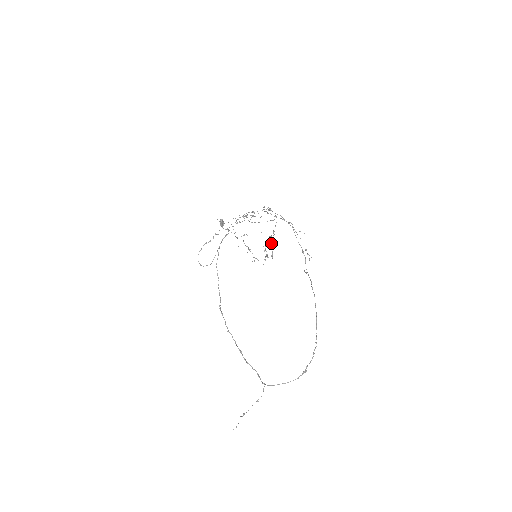
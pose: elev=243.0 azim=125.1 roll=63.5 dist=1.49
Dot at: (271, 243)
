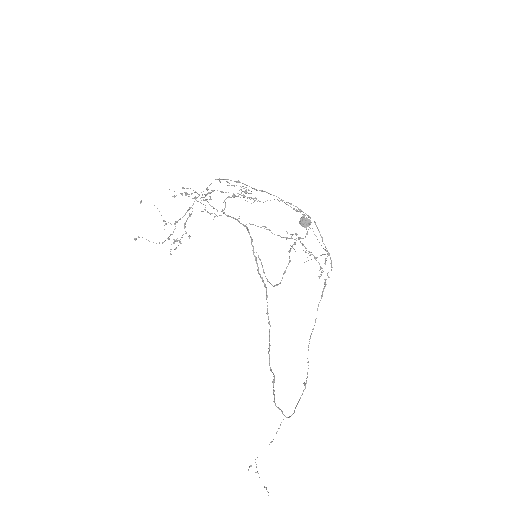
Dot at: (168, 222)
